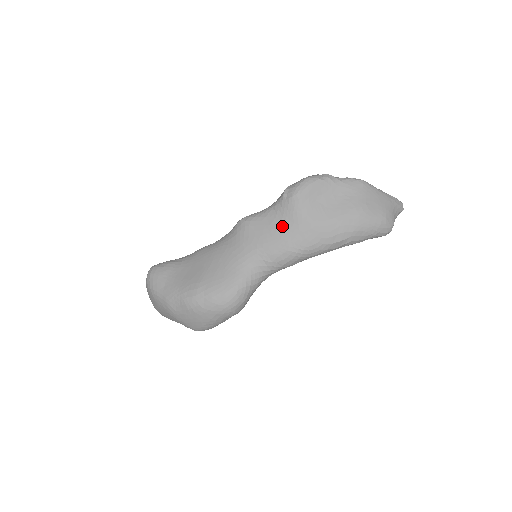
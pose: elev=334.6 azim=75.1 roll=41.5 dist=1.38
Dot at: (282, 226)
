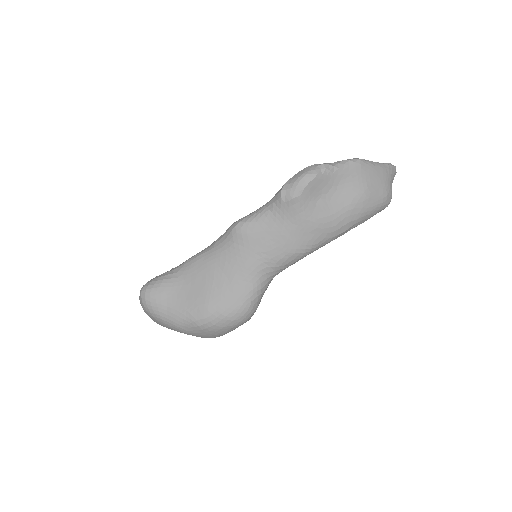
Dot at: (285, 230)
